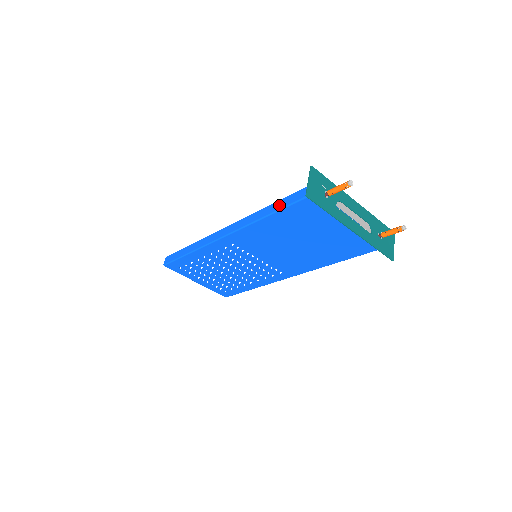
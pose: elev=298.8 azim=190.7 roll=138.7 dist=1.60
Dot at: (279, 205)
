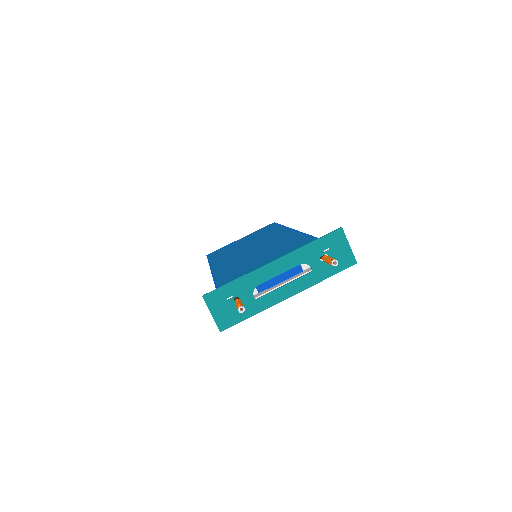
Dot at: occluded
